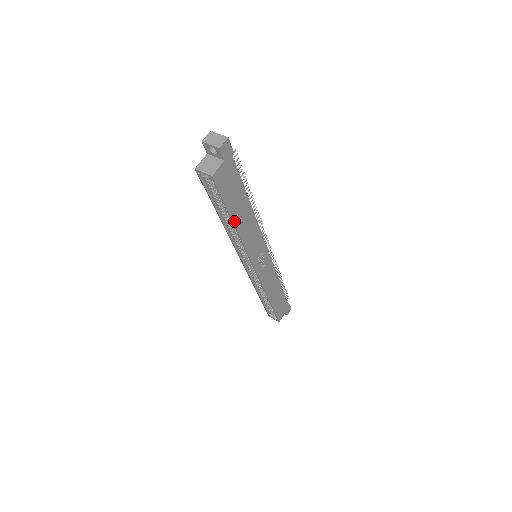
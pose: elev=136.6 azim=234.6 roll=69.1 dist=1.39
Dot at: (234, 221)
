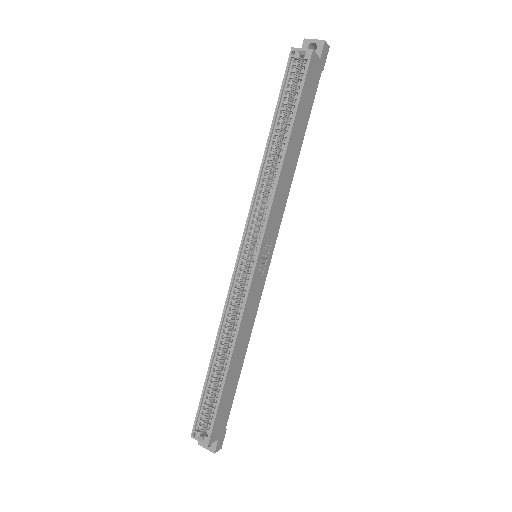
Dot at: (290, 139)
